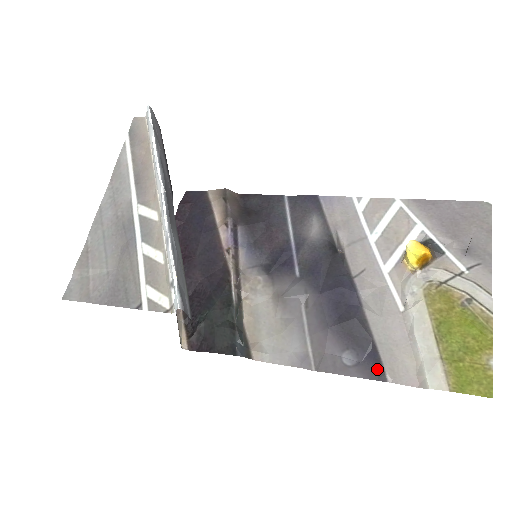
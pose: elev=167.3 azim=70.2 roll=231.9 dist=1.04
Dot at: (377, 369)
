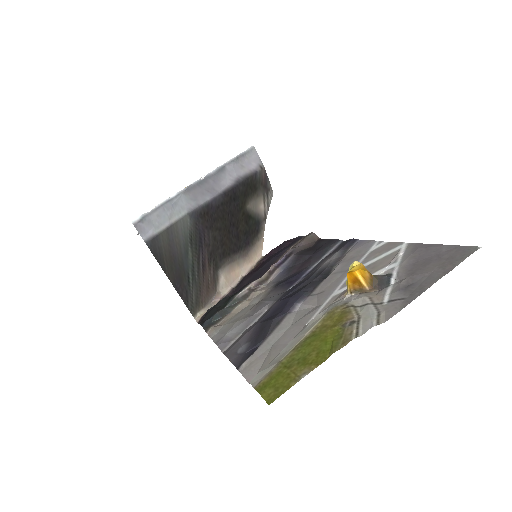
Dot at: (245, 359)
